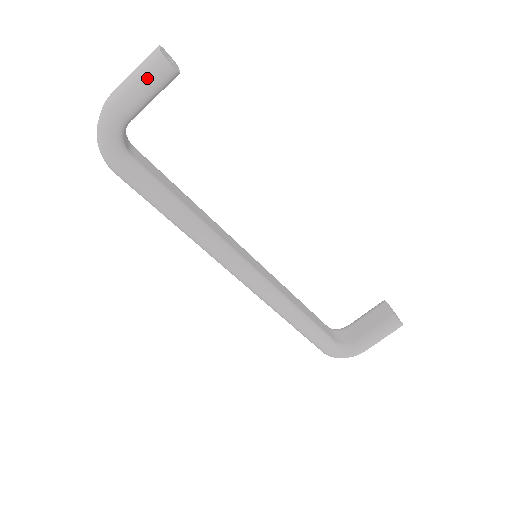
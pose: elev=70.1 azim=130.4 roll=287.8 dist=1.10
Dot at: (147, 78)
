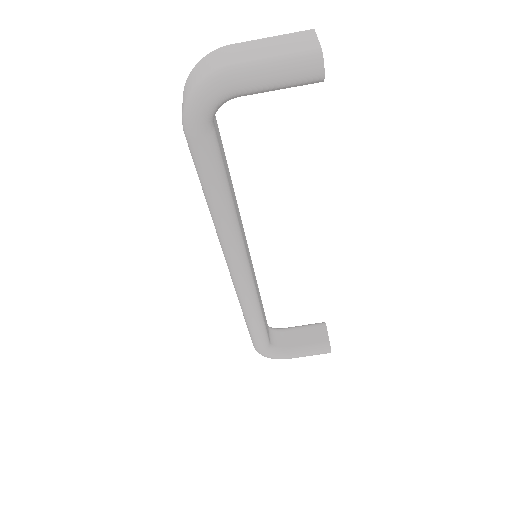
Dot at: (291, 70)
